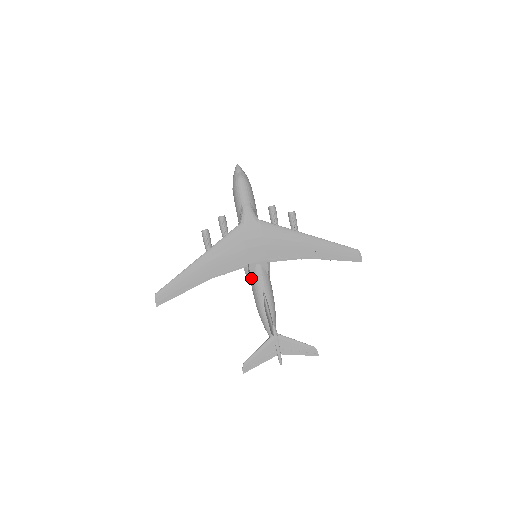
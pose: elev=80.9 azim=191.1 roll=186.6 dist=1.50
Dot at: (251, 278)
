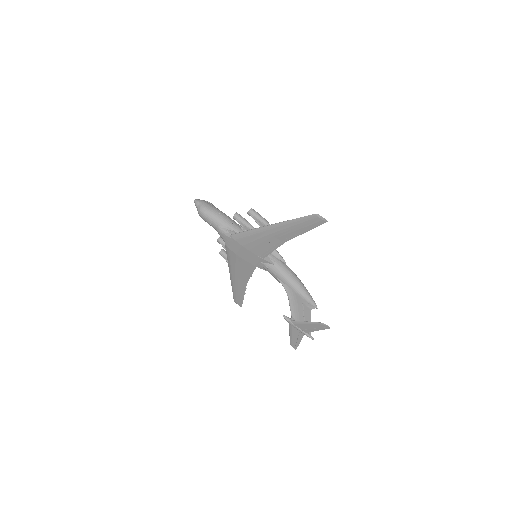
Dot at: occluded
